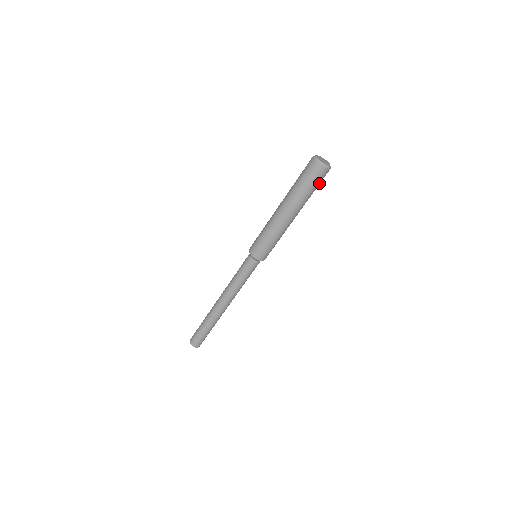
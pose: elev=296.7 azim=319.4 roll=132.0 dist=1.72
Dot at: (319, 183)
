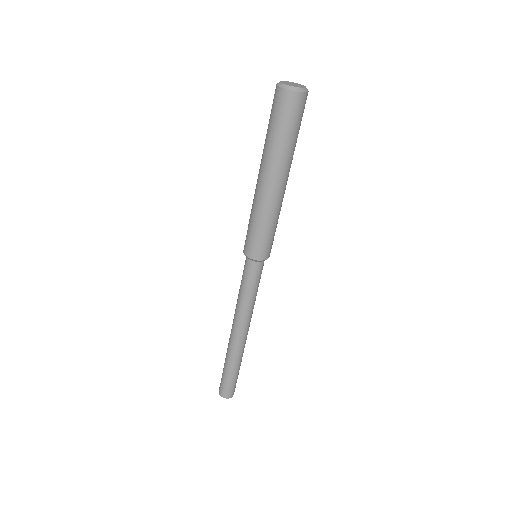
Dot at: (299, 120)
